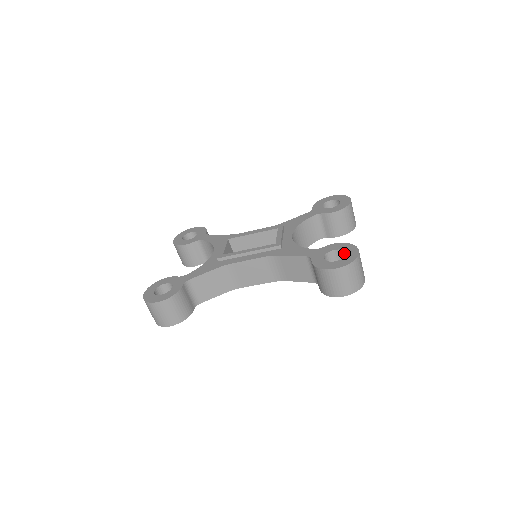
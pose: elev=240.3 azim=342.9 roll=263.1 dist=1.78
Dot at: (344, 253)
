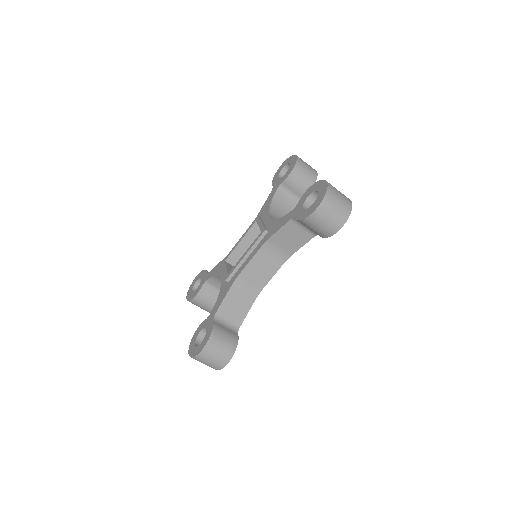
Dot at: (317, 193)
